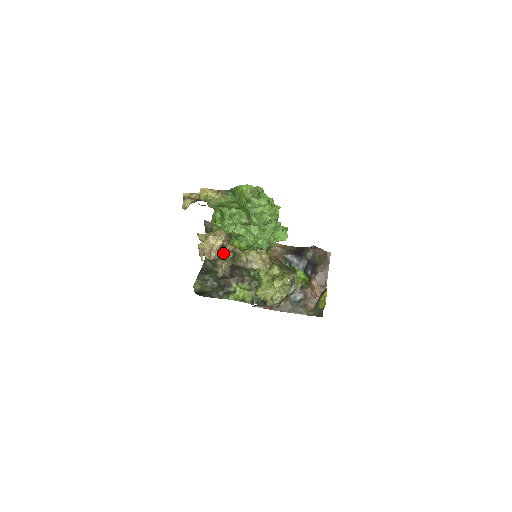
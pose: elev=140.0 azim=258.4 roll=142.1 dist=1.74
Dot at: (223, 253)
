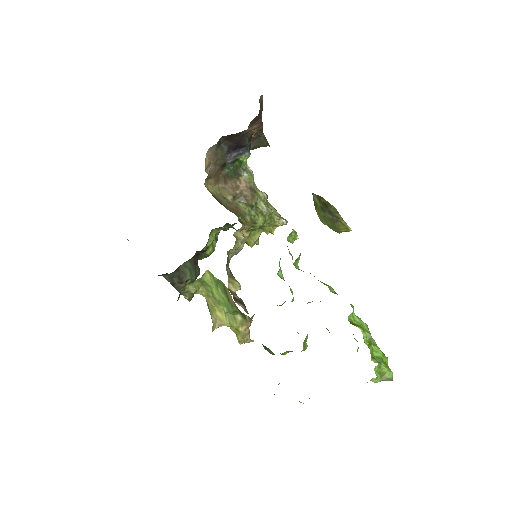
Dot at: occluded
